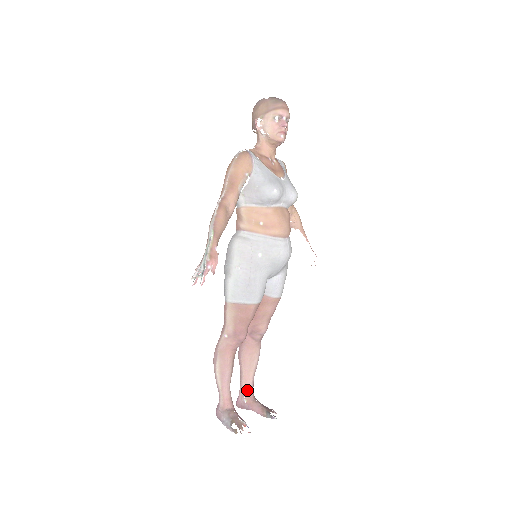
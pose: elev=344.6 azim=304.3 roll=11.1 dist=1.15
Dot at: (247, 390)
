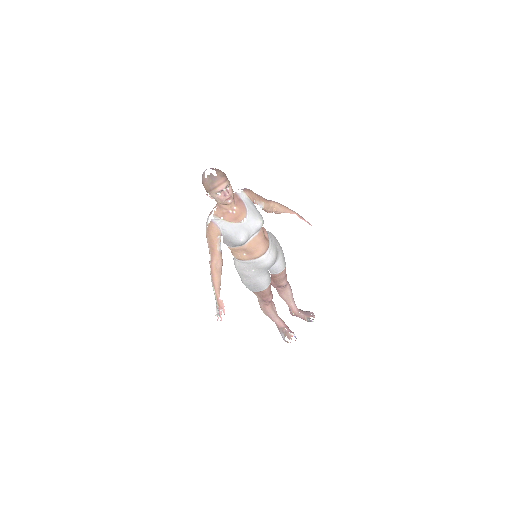
Dot at: (292, 309)
